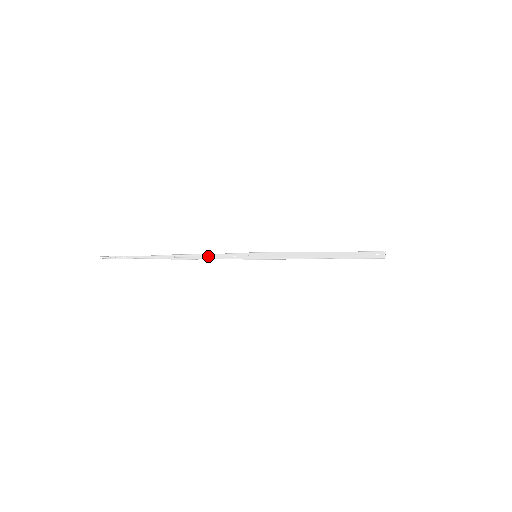
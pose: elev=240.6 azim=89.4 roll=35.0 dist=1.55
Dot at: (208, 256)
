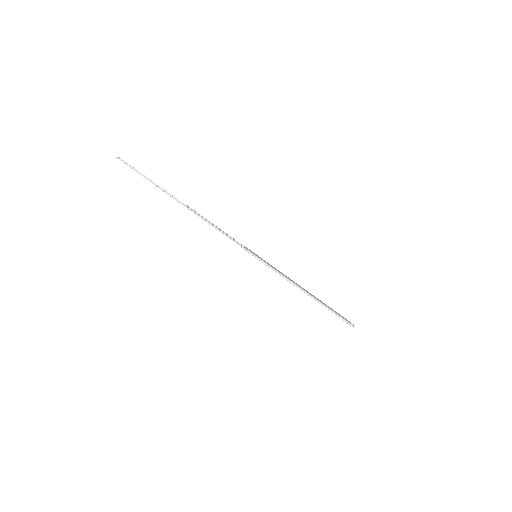
Dot at: (216, 227)
